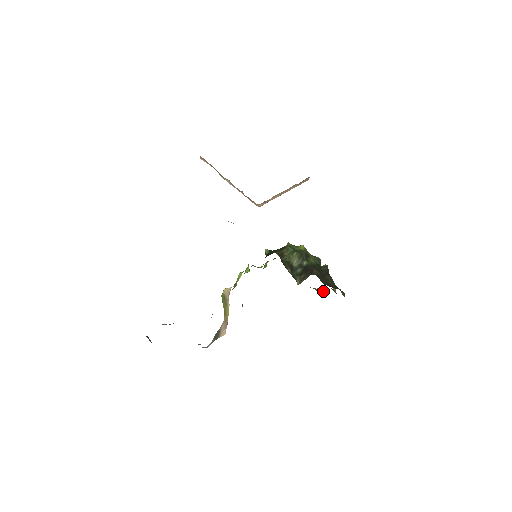
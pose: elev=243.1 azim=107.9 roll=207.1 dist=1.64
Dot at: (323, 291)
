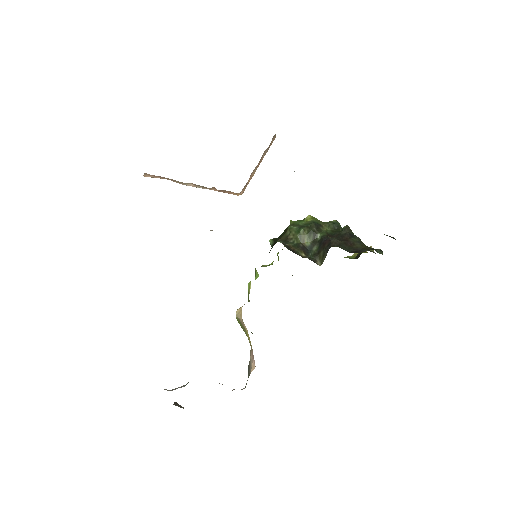
Dot at: (359, 256)
